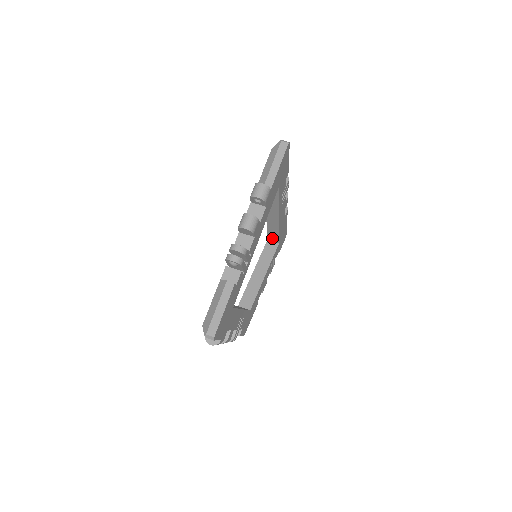
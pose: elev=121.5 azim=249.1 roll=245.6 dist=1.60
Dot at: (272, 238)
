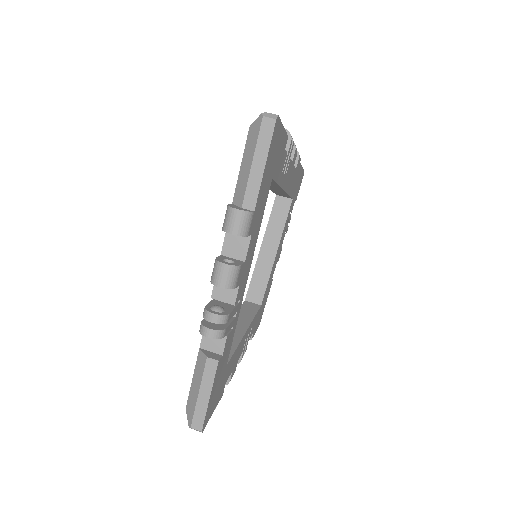
Dot at: (282, 195)
